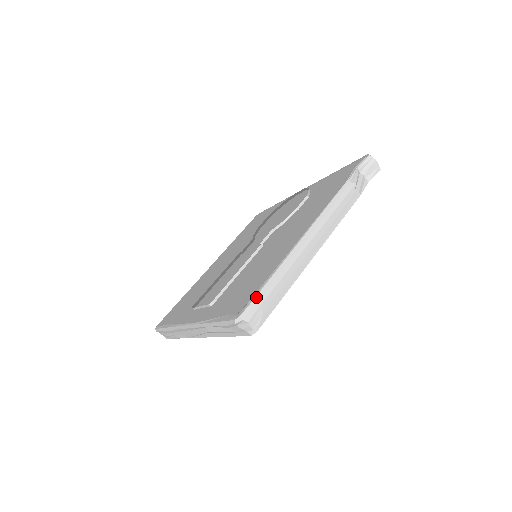
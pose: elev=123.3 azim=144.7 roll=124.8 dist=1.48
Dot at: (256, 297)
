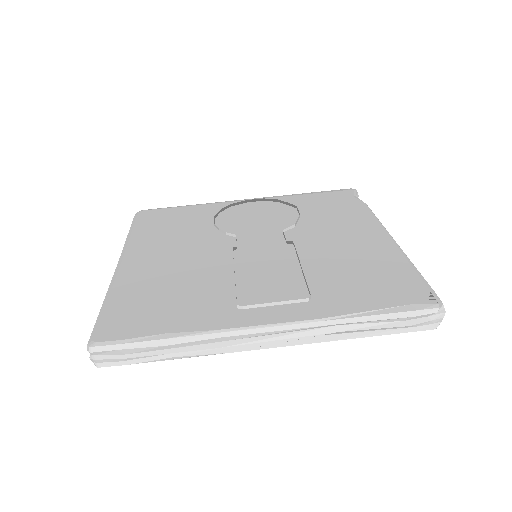
Dot at: occluded
